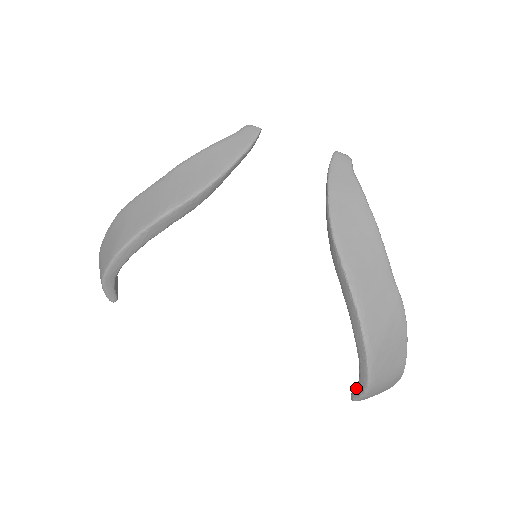
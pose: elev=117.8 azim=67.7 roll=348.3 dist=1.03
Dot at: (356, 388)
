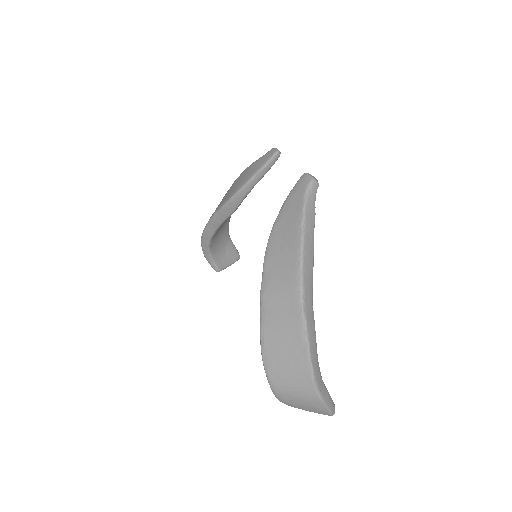
Dot at: occluded
